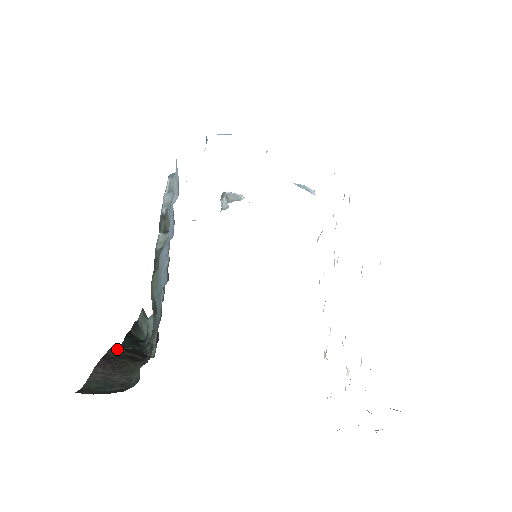
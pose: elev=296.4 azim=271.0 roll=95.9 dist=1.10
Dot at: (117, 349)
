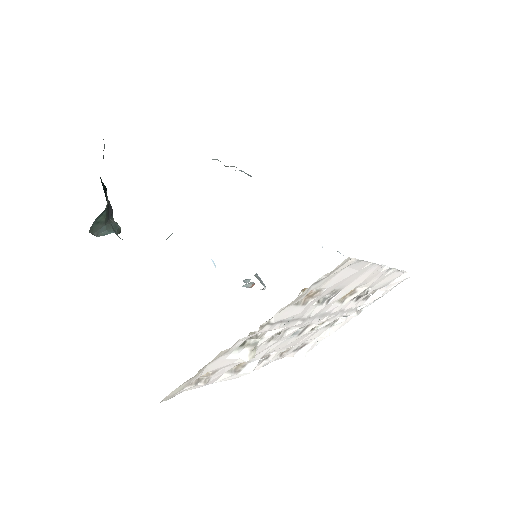
Dot at: occluded
